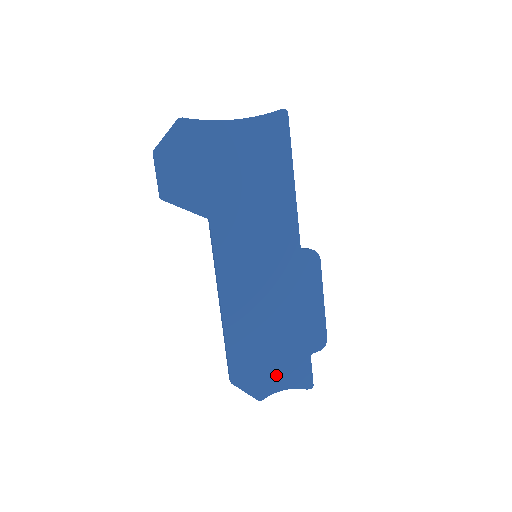
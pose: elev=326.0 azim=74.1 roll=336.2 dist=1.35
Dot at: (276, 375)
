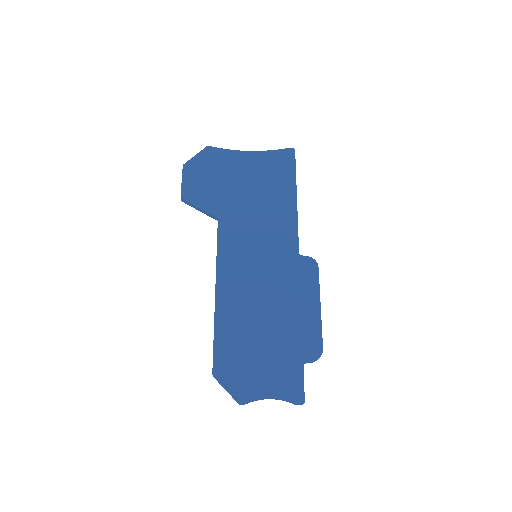
Dot at: (262, 378)
